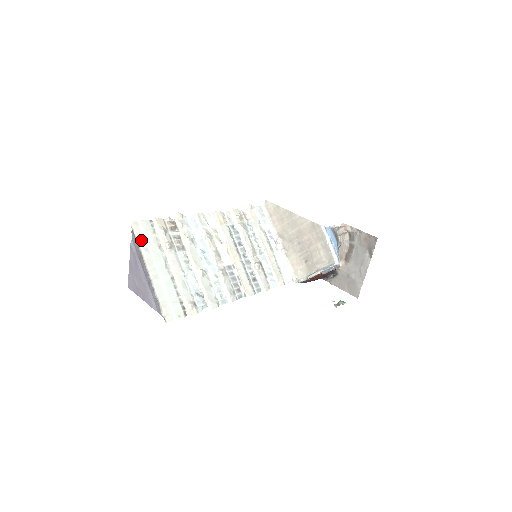
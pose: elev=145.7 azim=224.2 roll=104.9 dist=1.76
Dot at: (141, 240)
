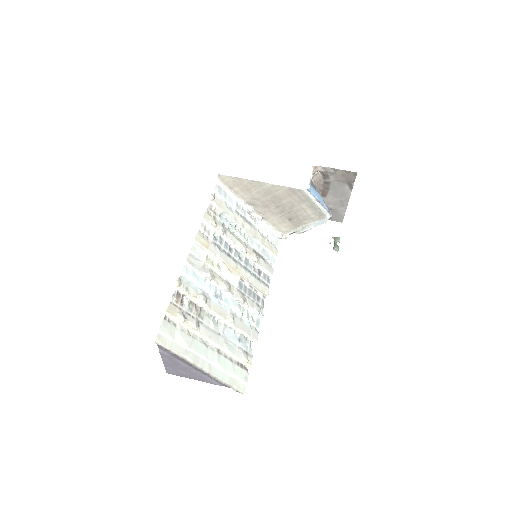
Dot at: (175, 348)
